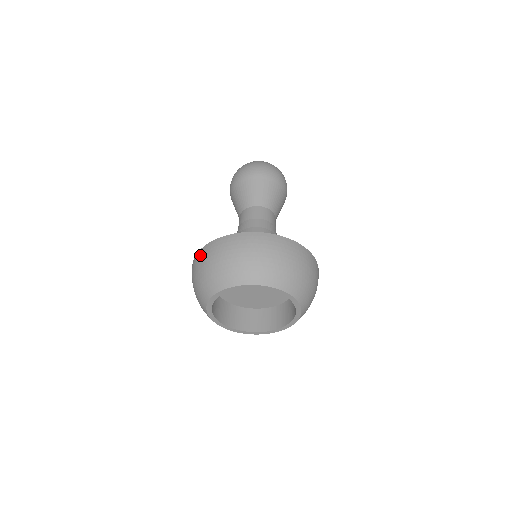
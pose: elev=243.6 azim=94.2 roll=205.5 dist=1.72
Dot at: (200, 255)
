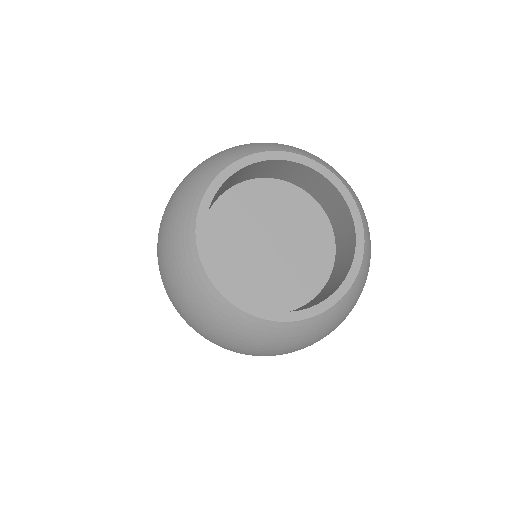
Dot at: occluded
